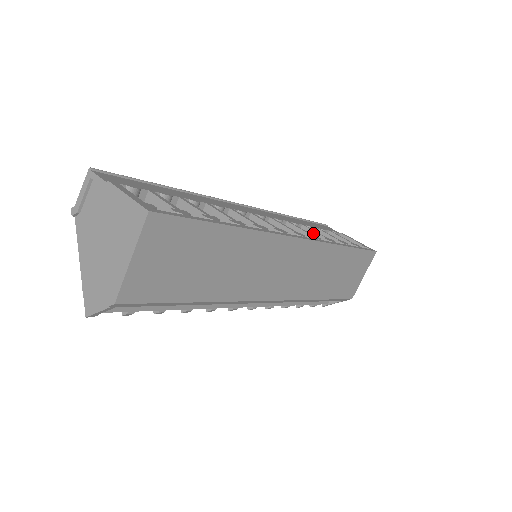
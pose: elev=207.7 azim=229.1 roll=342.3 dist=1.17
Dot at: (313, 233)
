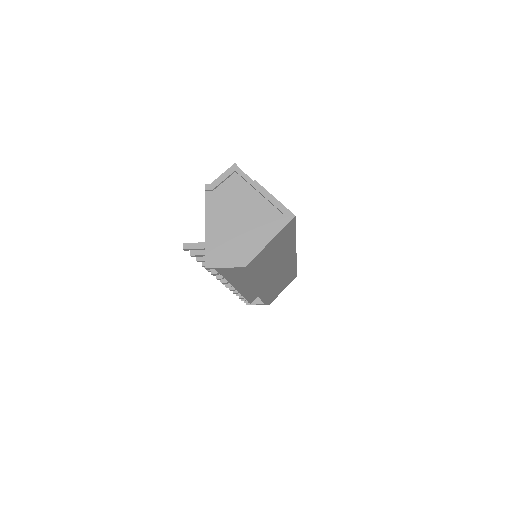
Dot at: occluded
